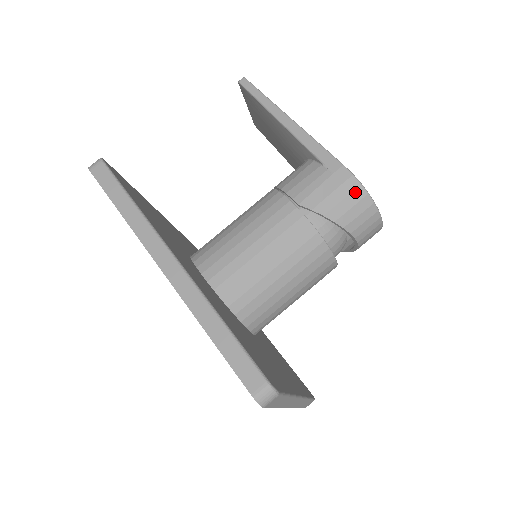
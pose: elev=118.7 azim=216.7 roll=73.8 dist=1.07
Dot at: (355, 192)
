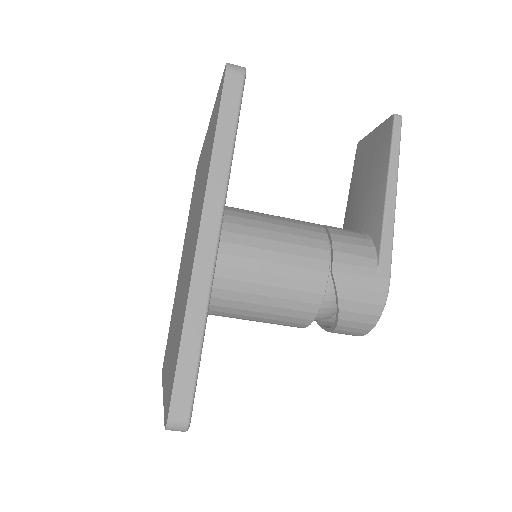
Dot at: (375, 306)
